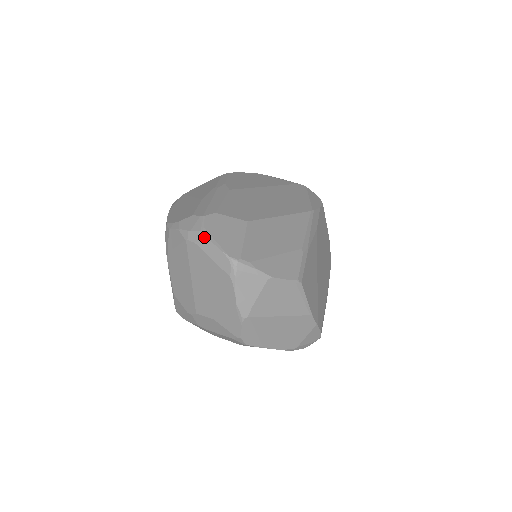
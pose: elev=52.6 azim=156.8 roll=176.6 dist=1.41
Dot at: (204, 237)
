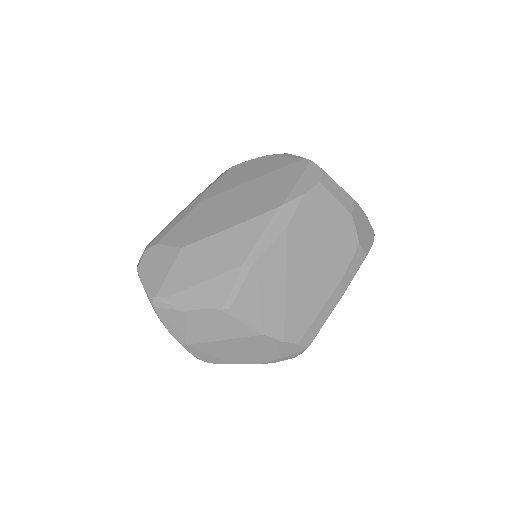
Dot at: (138, 275)
